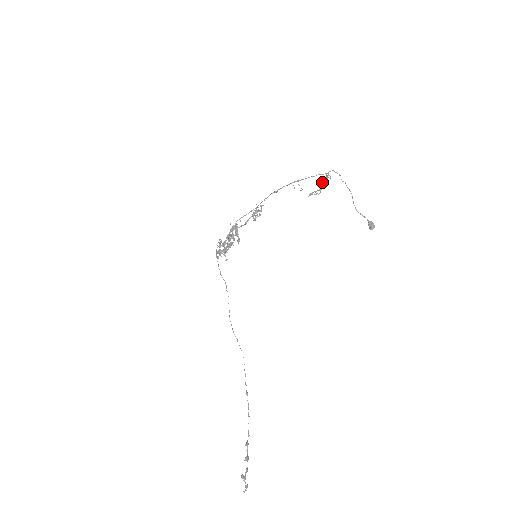
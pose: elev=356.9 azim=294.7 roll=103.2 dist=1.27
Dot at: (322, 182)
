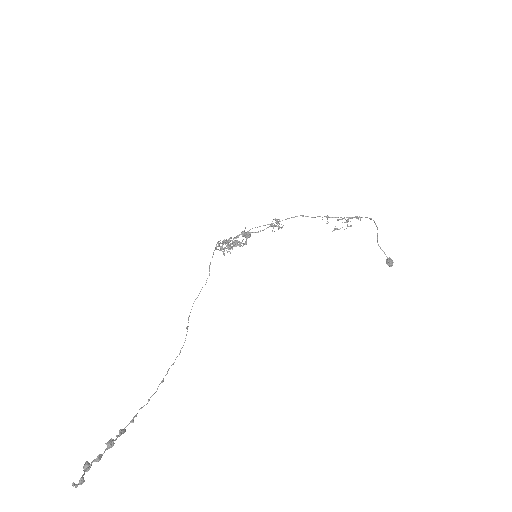
Dot at: occluded
